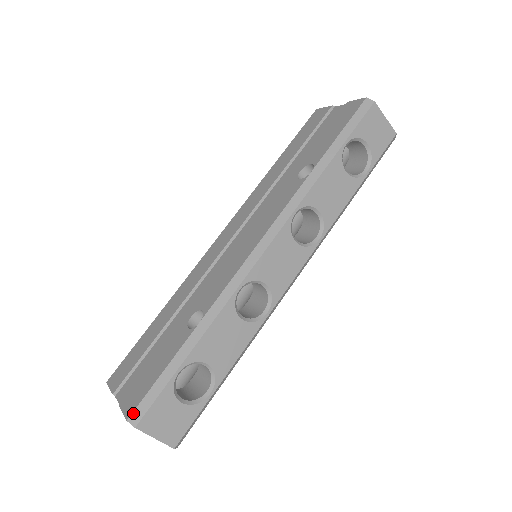
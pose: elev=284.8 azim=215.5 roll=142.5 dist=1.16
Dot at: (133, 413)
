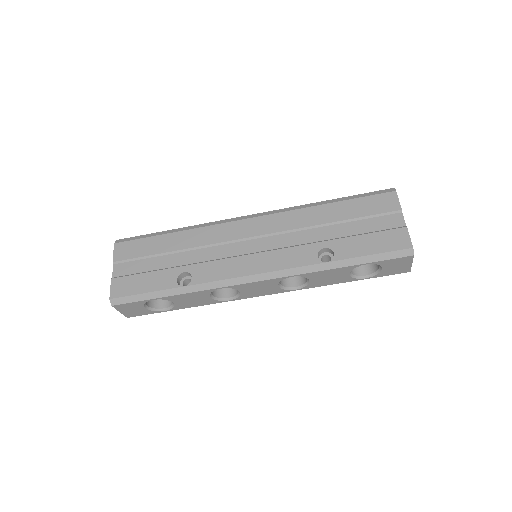
Dot at: (115, 299)
